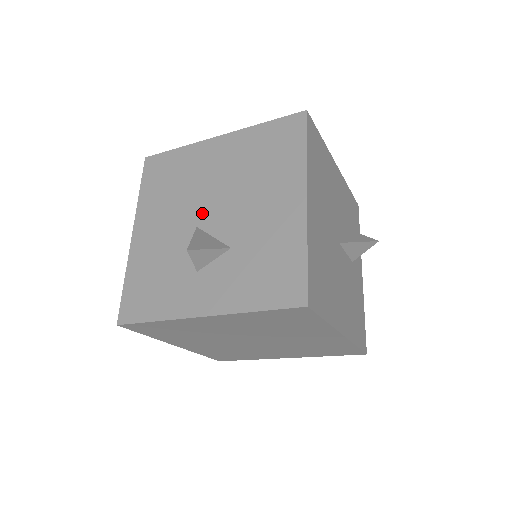
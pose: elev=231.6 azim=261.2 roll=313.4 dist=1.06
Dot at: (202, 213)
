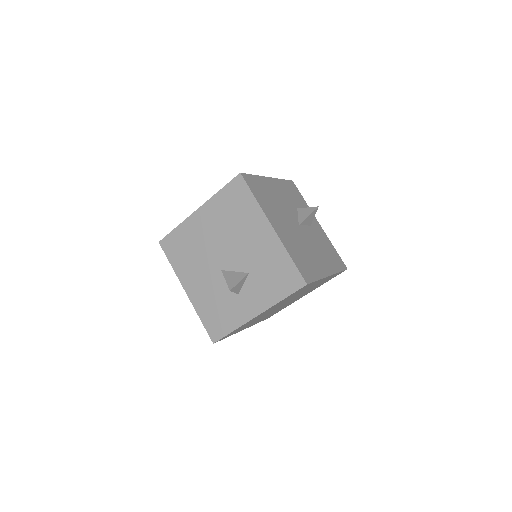
Dot at: (219, 261)
